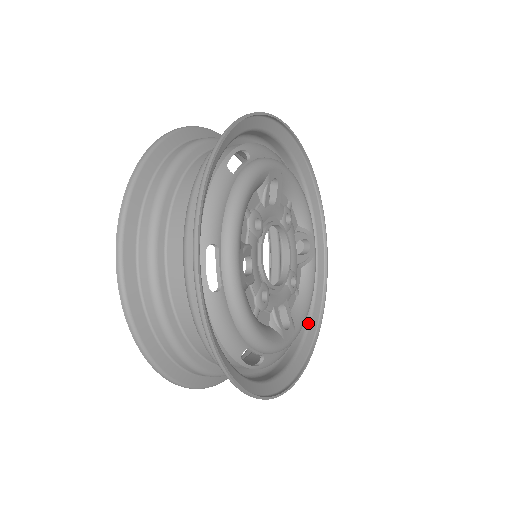
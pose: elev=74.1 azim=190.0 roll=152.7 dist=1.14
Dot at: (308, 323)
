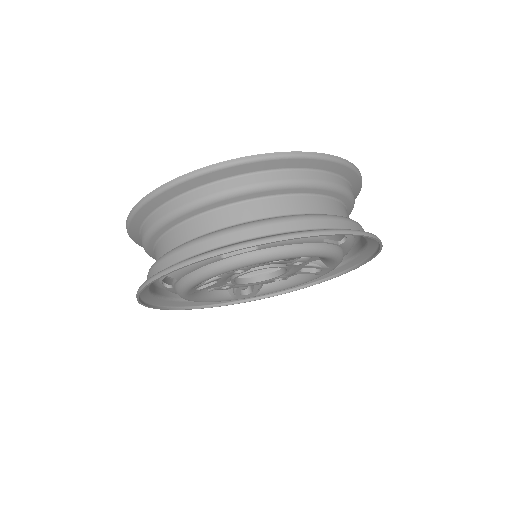
Dot at: occluded
